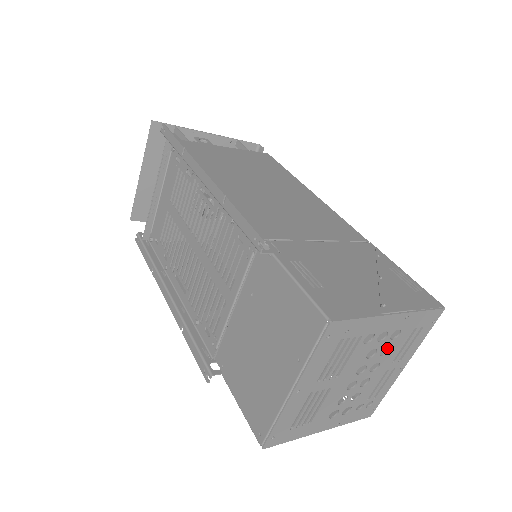
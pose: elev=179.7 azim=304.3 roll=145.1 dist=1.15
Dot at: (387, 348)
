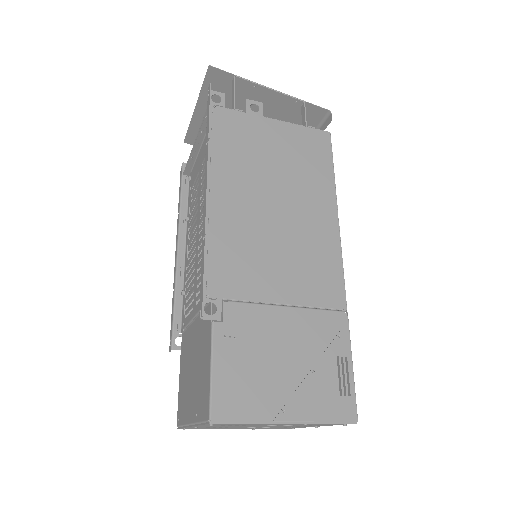
Dot at: occluded
